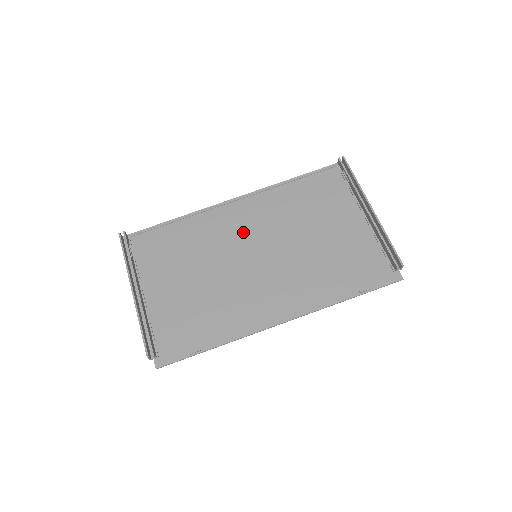
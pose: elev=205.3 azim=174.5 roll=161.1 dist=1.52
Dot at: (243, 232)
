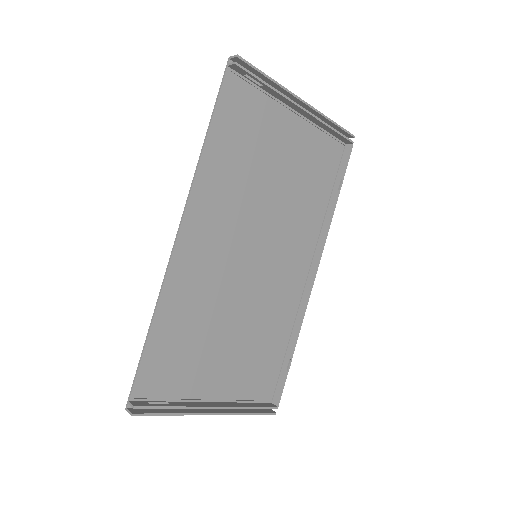
Dot at: (225, 251)
